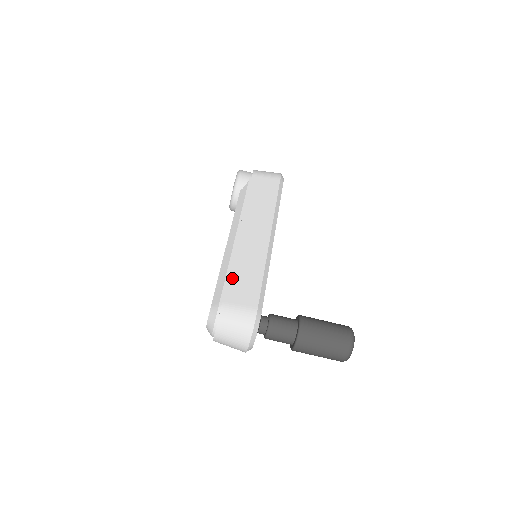
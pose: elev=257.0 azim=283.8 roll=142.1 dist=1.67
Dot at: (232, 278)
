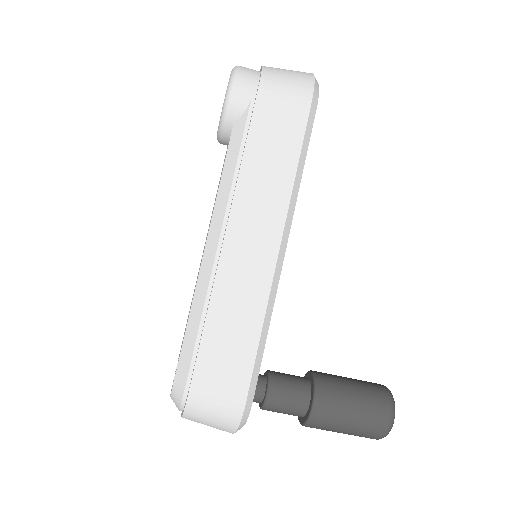
Dot at: (208, 339)
